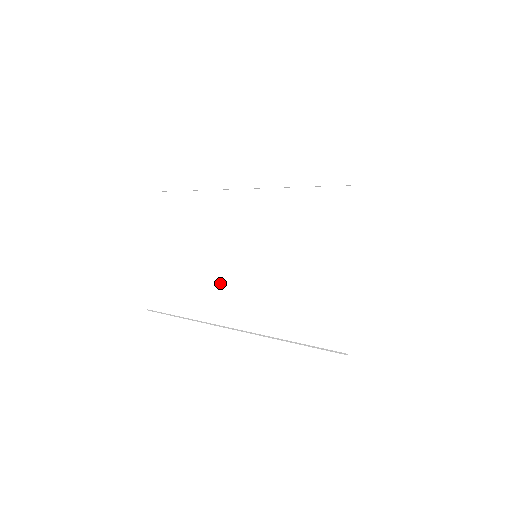
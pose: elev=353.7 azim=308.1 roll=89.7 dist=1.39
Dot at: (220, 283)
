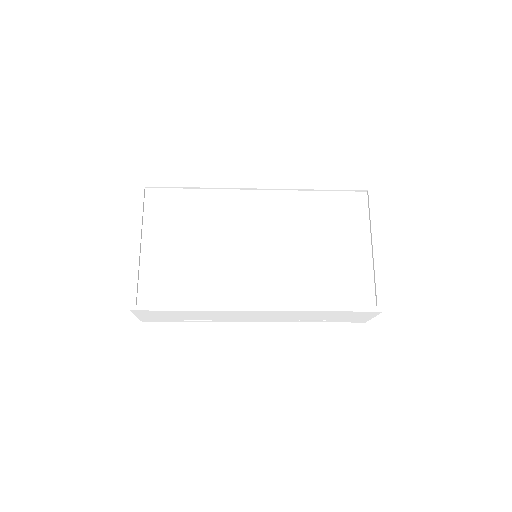
Dot at: (246, 266)
